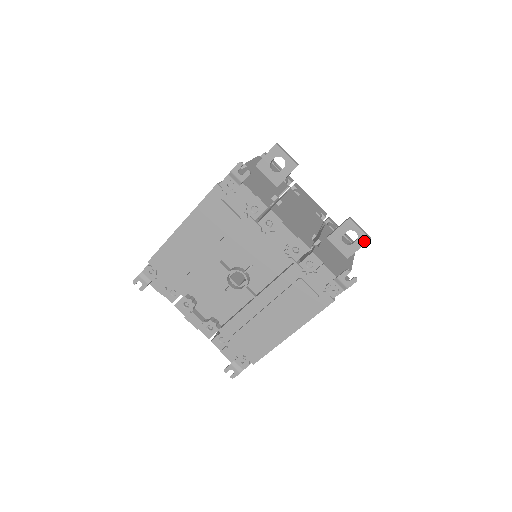
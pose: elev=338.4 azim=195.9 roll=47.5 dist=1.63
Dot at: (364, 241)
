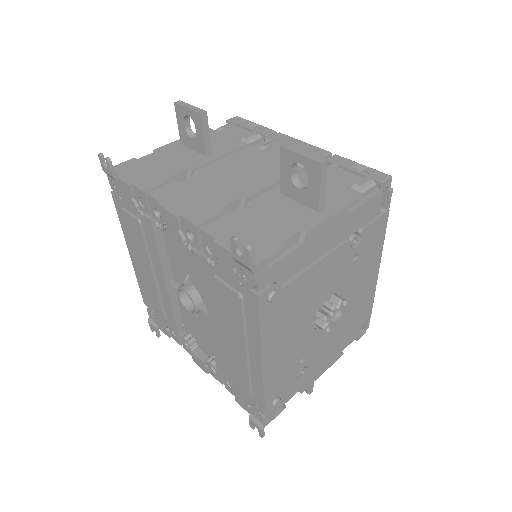
Dot at: (316, 171)
